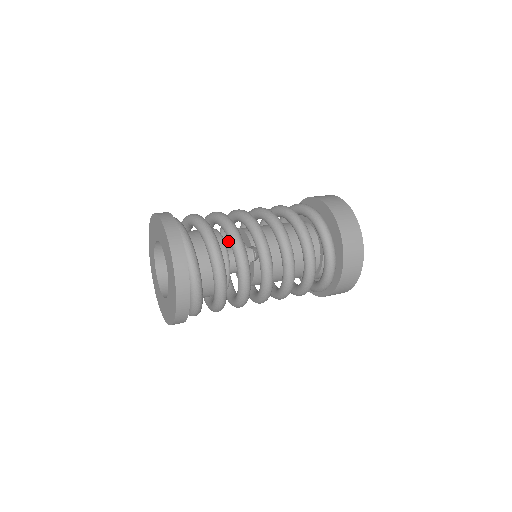
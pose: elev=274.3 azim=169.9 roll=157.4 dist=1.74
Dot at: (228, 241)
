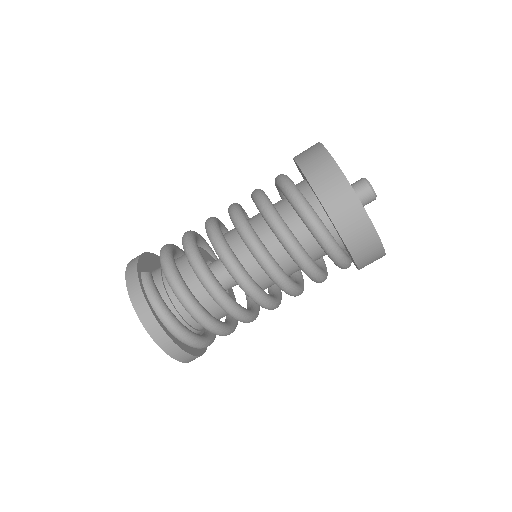
Dot at: (220, 227)
